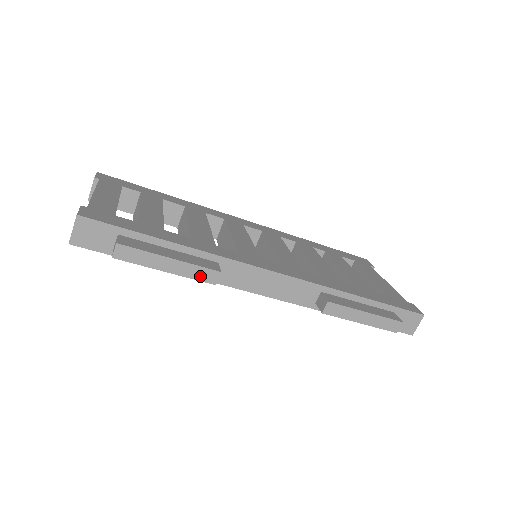
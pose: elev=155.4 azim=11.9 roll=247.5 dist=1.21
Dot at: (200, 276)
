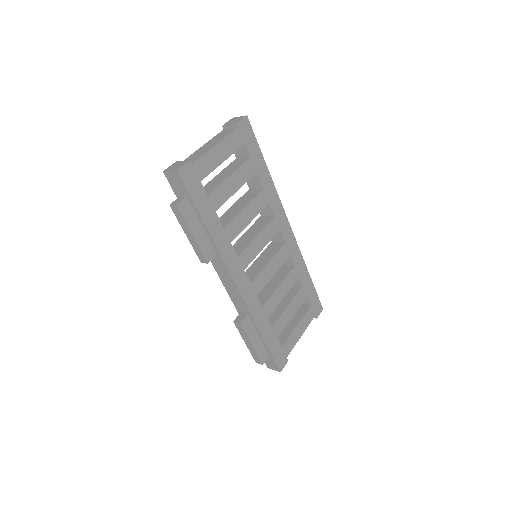
Dot at: (198, 253)
